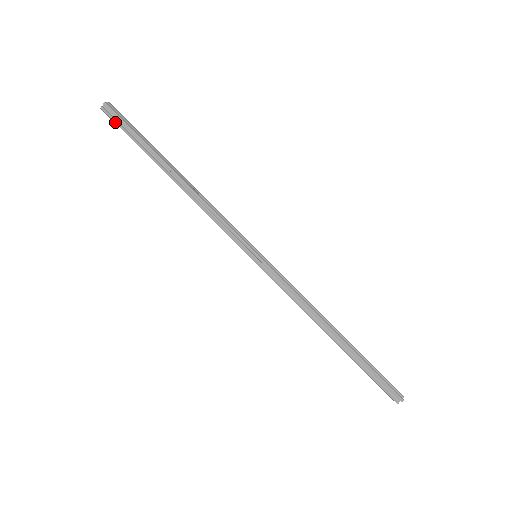
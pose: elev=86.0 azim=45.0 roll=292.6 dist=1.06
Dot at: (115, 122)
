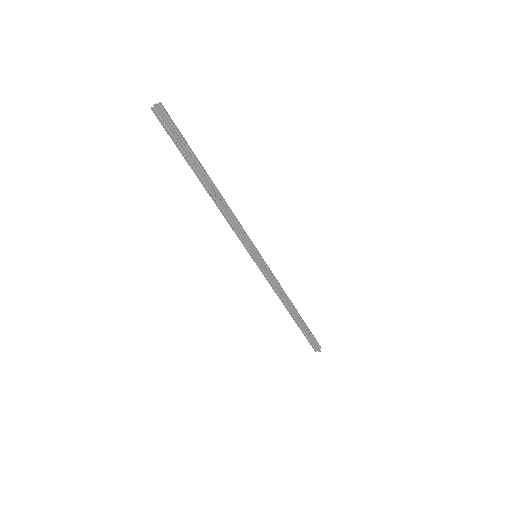
Dot at: (163, 126)
